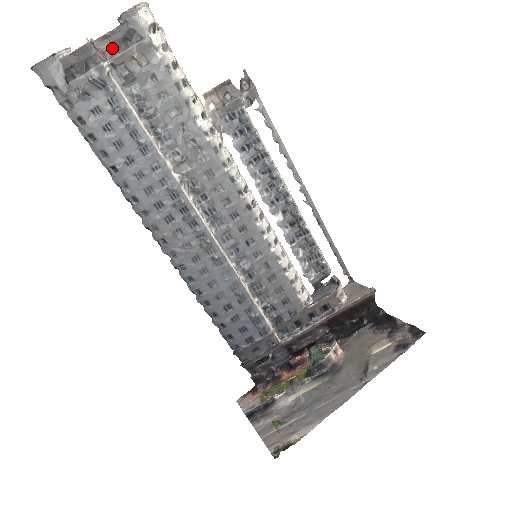
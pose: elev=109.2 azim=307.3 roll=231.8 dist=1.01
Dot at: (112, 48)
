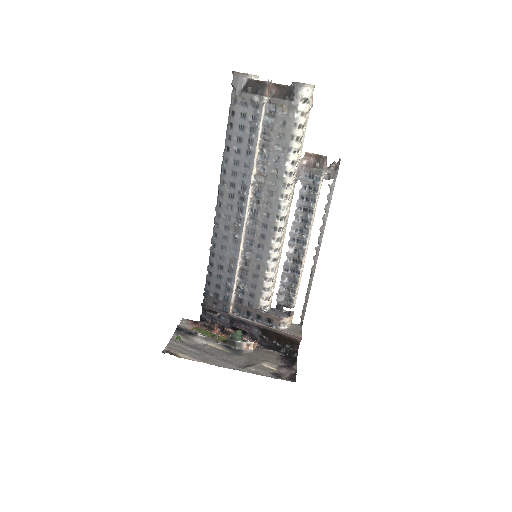
Dot at: (277, 93)
